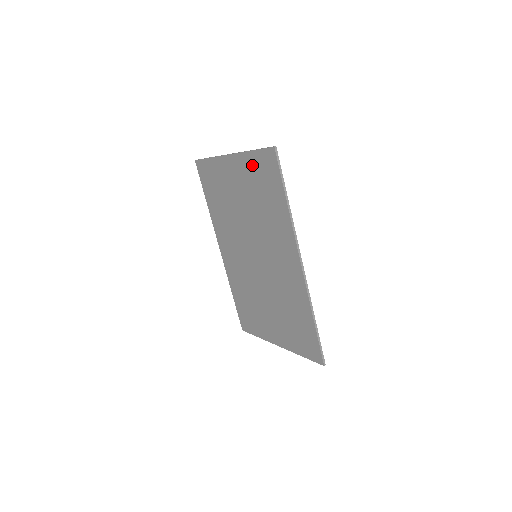
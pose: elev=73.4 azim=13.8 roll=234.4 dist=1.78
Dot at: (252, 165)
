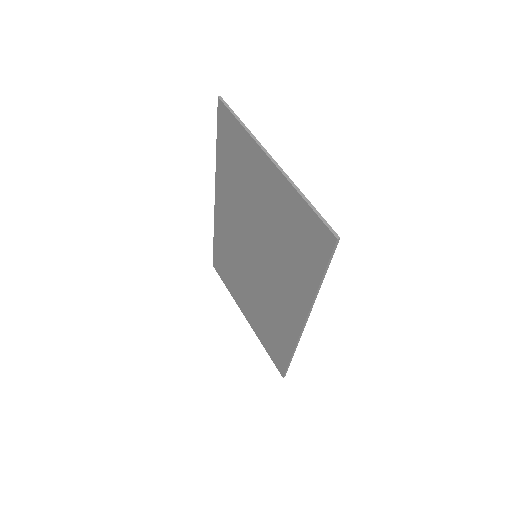
Dot at: (296, 209)
